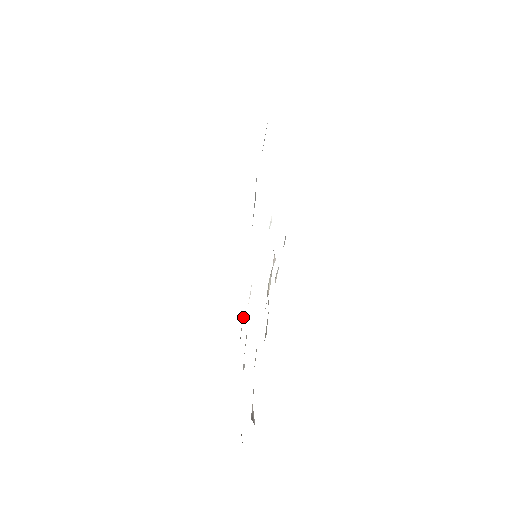
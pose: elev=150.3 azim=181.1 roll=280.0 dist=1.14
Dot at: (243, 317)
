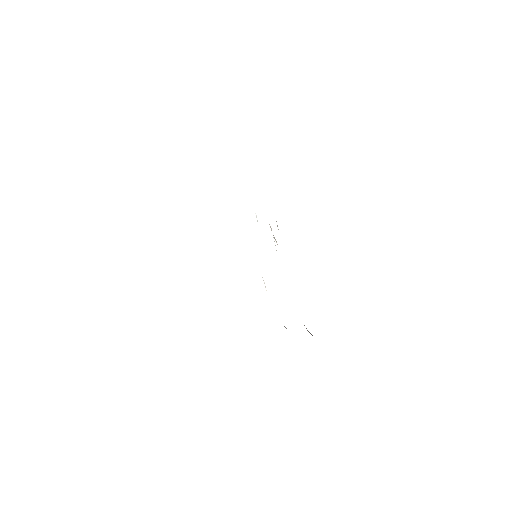
Dot at: occluded
